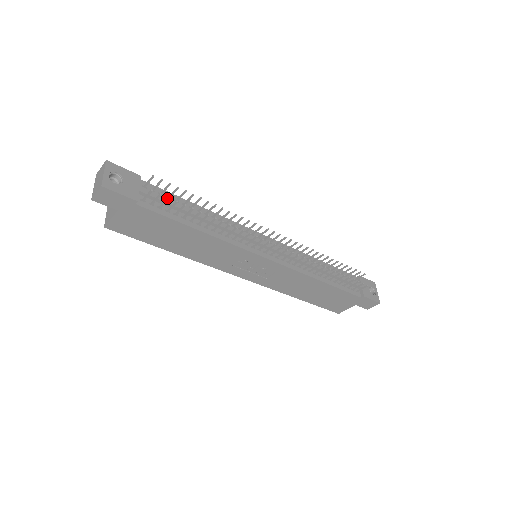
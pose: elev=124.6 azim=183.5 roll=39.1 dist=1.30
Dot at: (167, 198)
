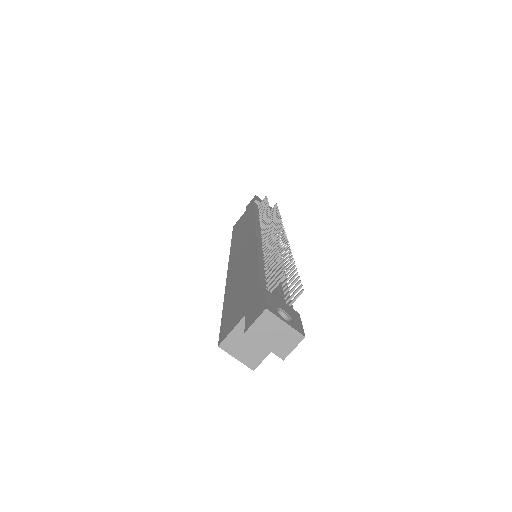
Dot at: occluded
